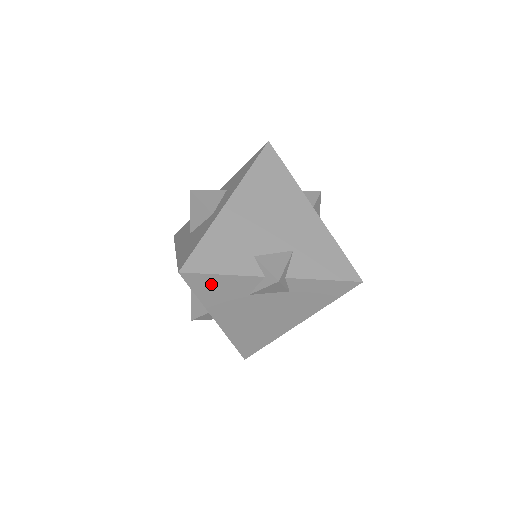
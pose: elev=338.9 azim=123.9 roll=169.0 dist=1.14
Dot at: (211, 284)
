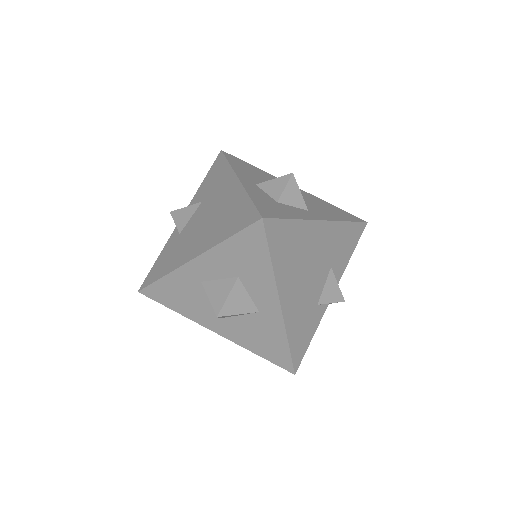
Dot at: occluded
